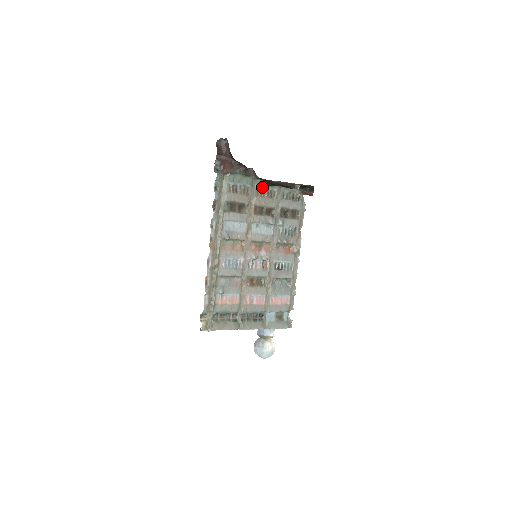
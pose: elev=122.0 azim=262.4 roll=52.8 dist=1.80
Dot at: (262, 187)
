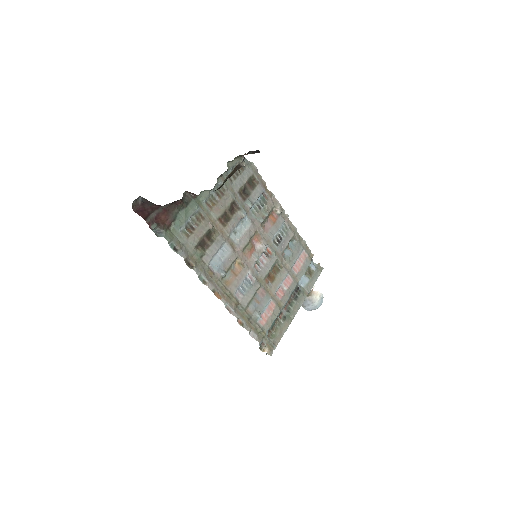
Dot at: (208, 196)
